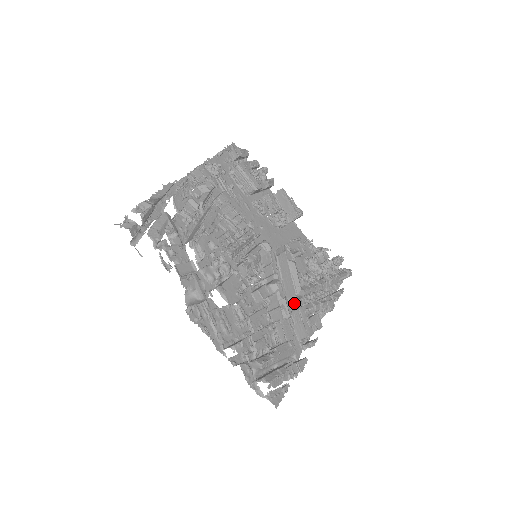
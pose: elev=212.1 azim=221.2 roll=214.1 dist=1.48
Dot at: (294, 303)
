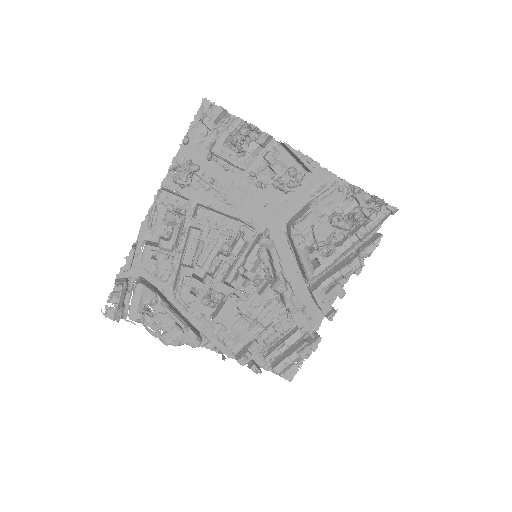
Dot at: (309, 284)
